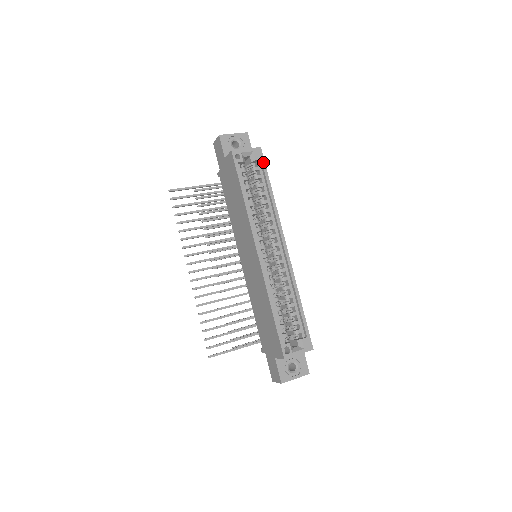
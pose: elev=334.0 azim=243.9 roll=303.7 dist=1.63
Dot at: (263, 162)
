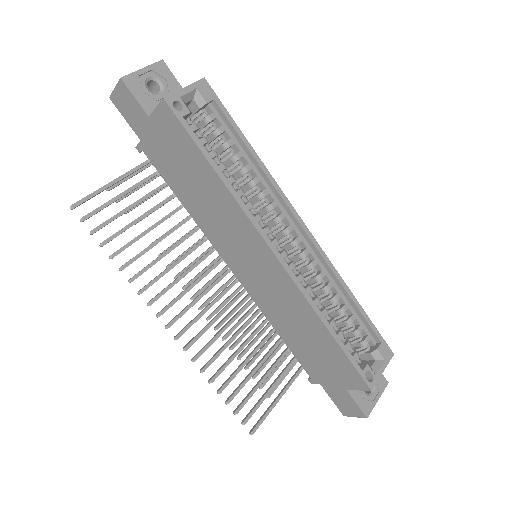
Dot at: (218, 102)
